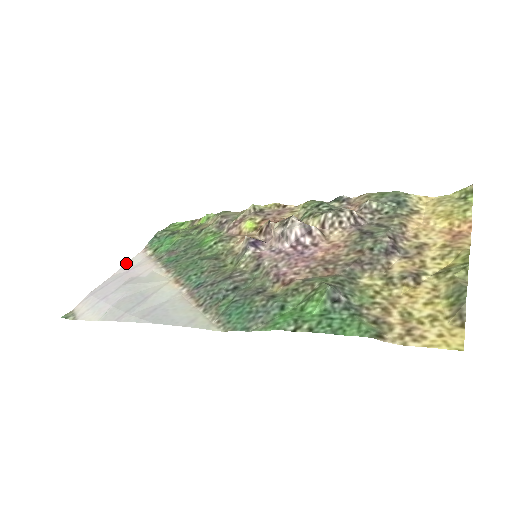
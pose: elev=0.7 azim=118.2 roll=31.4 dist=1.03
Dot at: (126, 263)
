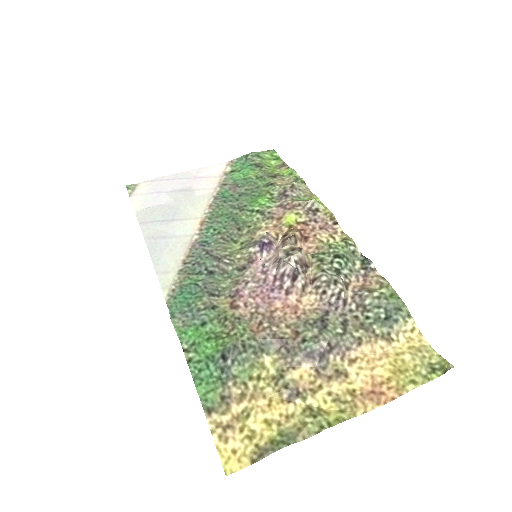
Dot at: occluded
